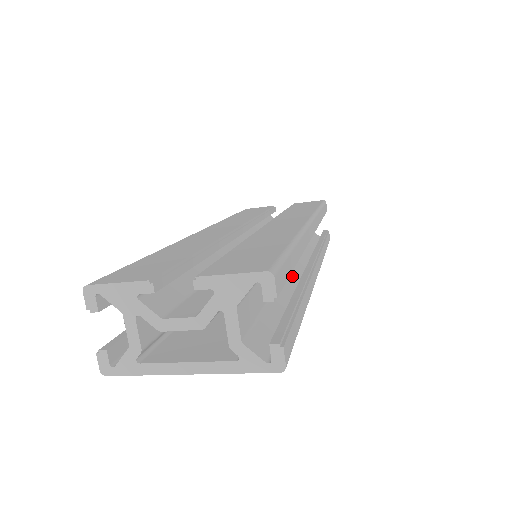
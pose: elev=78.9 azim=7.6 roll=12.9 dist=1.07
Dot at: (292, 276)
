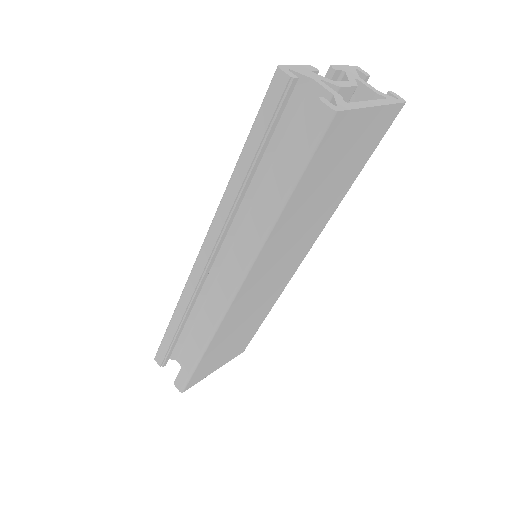
Dot at: occluded
